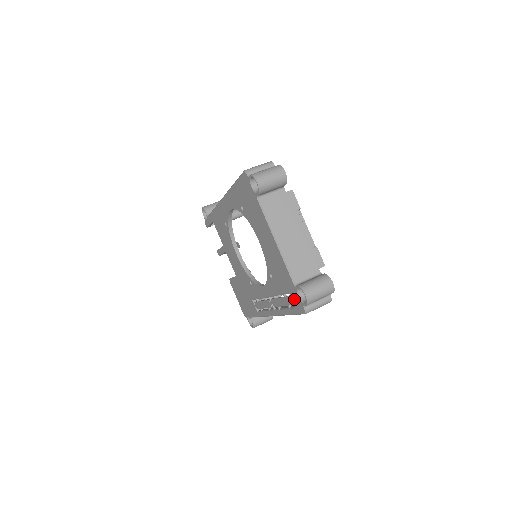
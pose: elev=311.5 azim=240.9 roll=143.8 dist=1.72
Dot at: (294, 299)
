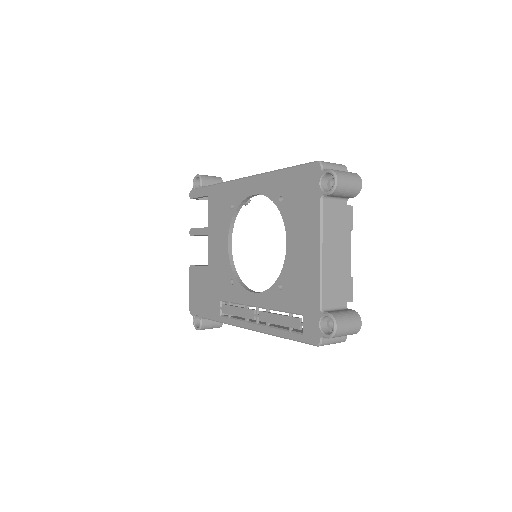
Dot at: (308, 324)
